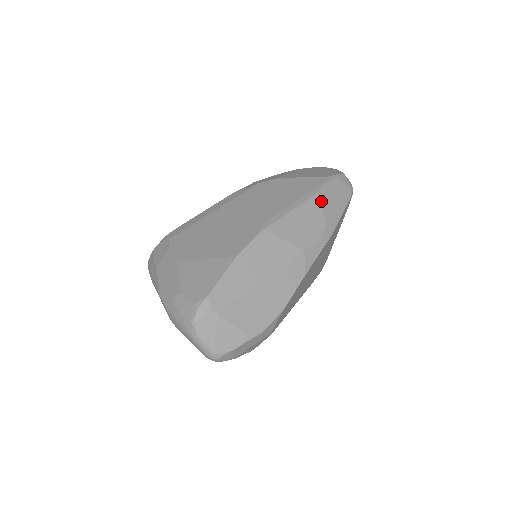
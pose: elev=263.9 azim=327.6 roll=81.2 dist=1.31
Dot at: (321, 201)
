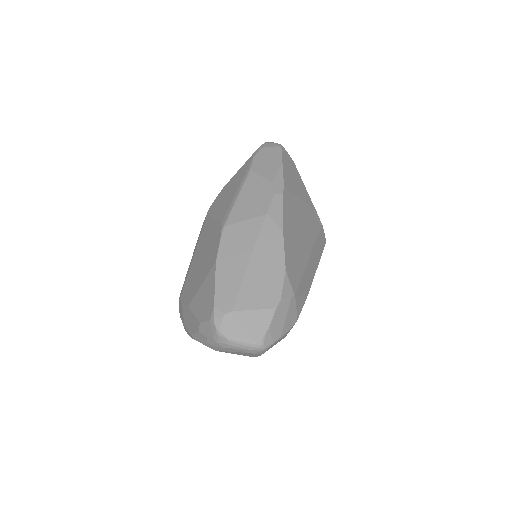
Dot at: (257, 173)
